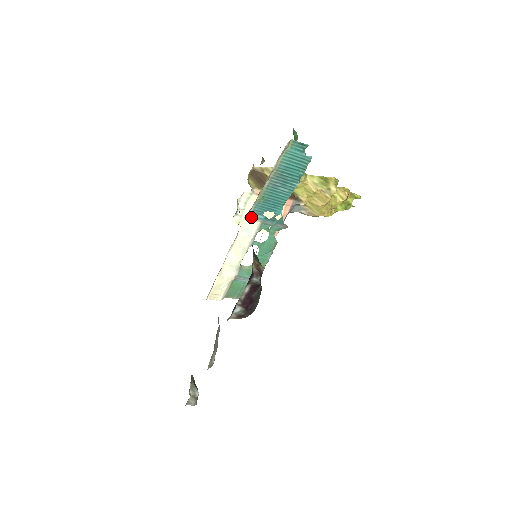
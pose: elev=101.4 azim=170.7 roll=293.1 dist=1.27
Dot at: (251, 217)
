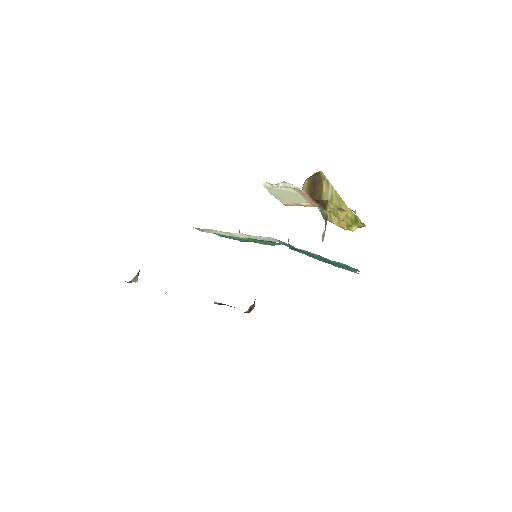
Dot at: (279, 240)
